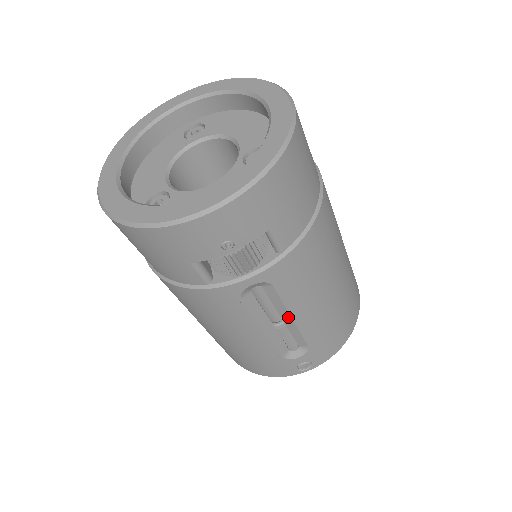
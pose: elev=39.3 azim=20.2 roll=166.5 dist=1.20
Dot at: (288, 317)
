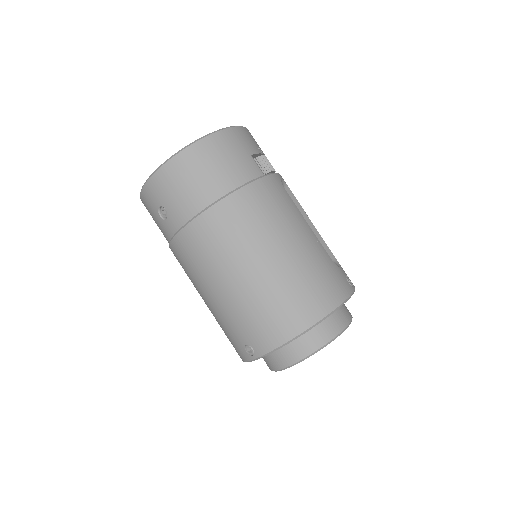
Dot at: (309, 221)
